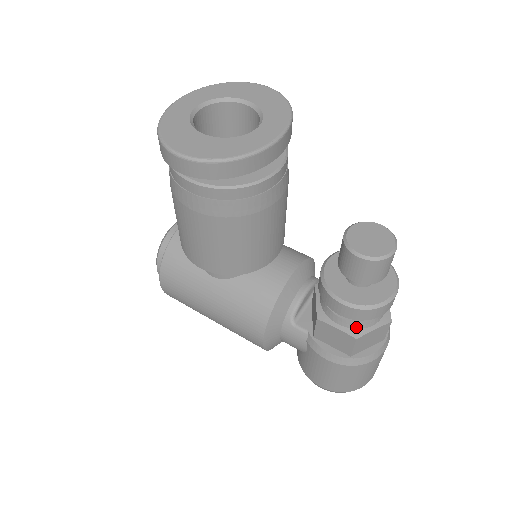
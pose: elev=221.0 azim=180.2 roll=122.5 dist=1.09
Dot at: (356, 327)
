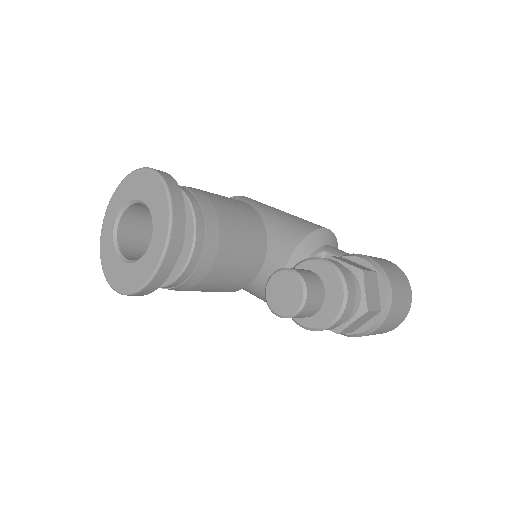
Dot at: occluded
